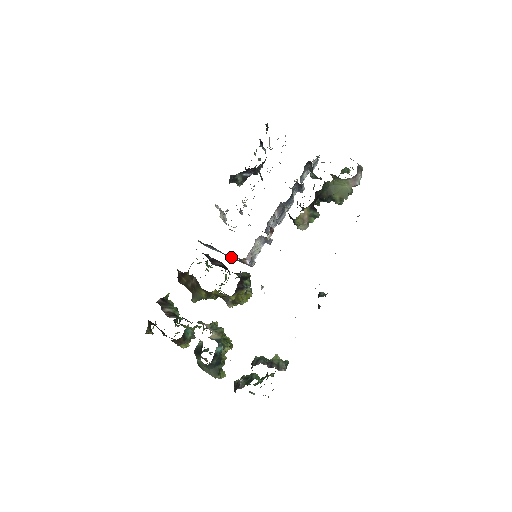
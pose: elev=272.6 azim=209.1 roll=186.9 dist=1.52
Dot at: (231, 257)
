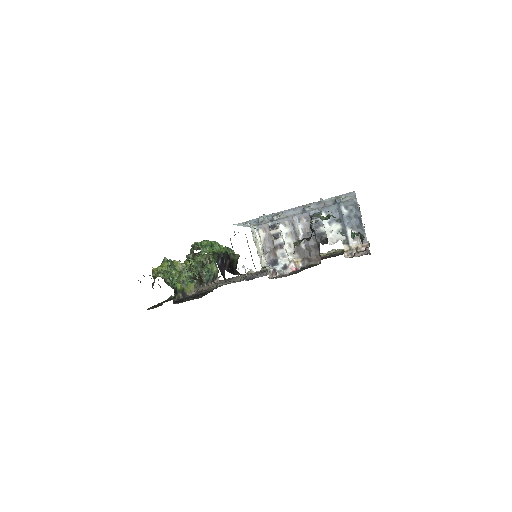
Dot at: occluded
